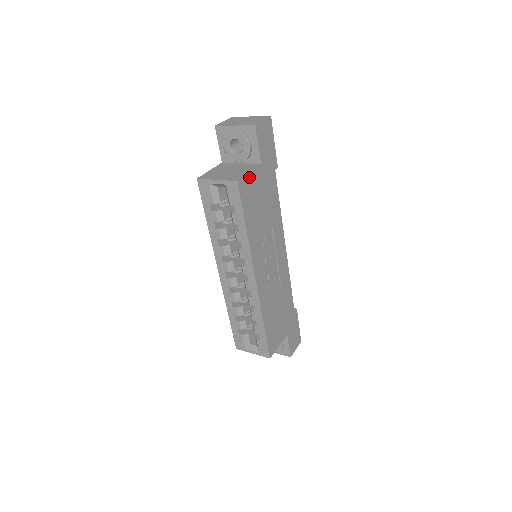
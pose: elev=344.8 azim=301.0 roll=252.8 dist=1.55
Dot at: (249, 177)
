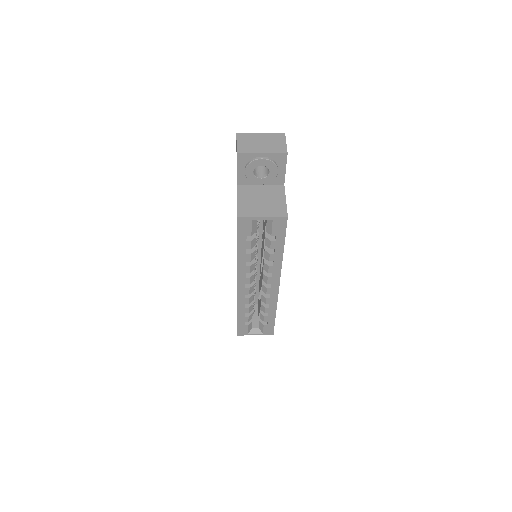
Dot at: occluded
